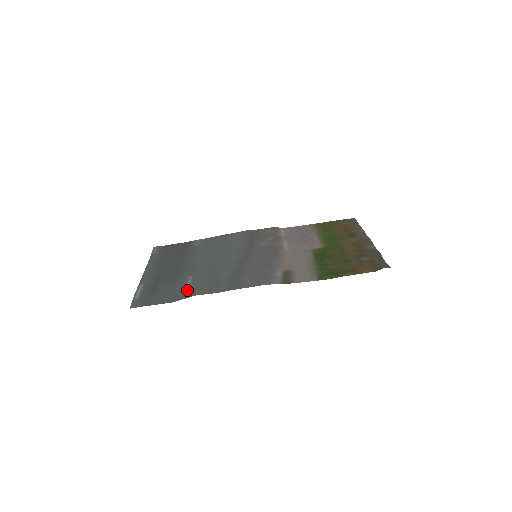
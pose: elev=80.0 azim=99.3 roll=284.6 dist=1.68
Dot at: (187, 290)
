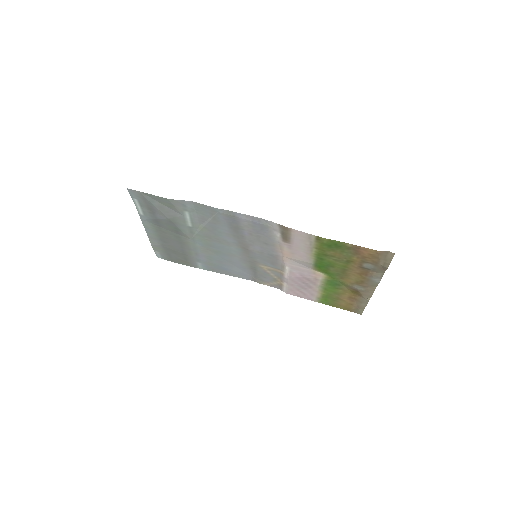
Dot at: (185, 209)
